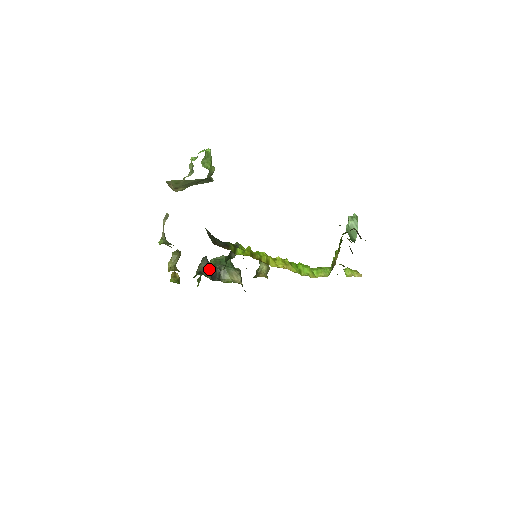
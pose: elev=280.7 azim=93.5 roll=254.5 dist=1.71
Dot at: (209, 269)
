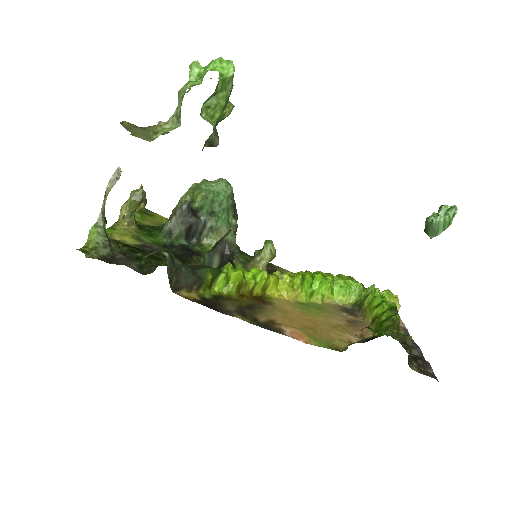
Dot at: (186, 226)
